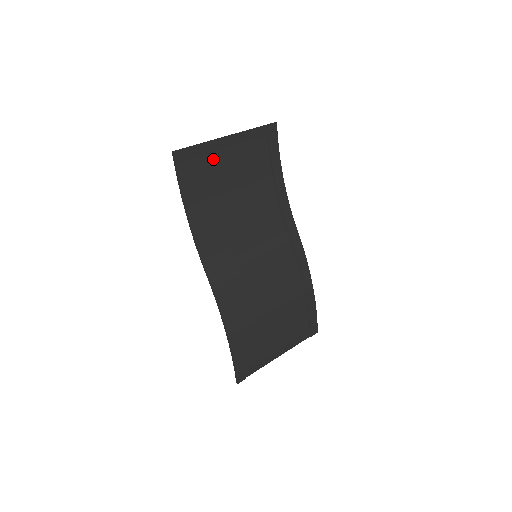
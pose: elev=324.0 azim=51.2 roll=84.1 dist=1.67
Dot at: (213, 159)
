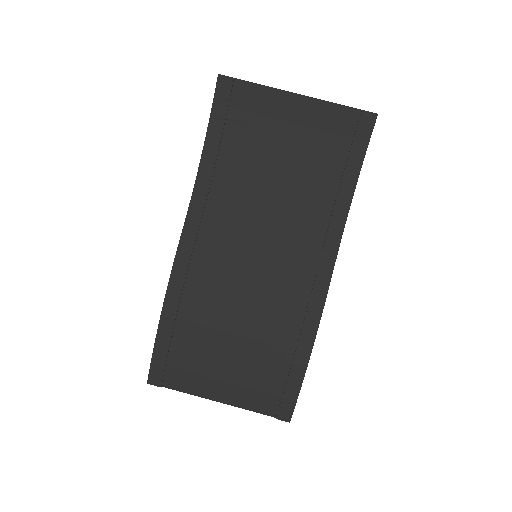
Dot at: (266, 111)
